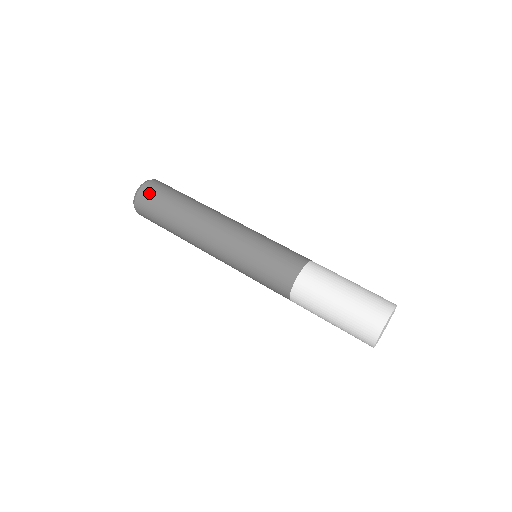
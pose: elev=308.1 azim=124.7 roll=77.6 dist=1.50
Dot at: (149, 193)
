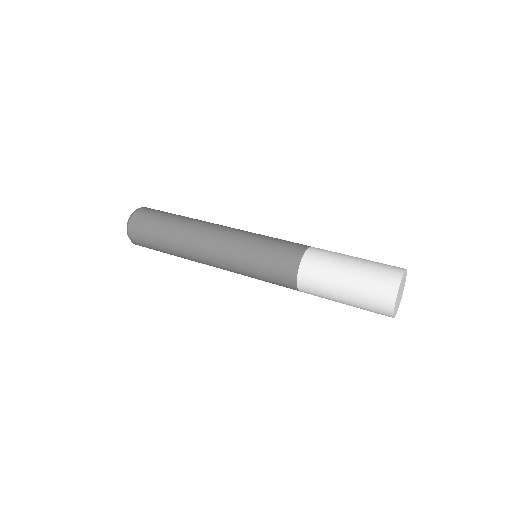
Dot at: (153, 209)
